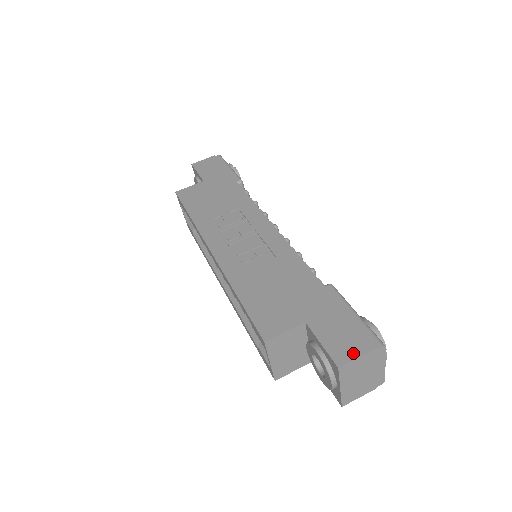
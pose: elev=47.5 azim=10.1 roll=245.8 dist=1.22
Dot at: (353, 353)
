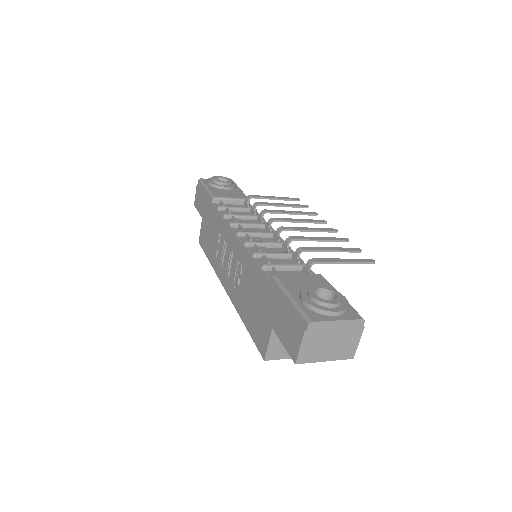
Dot at: (296, 345)
